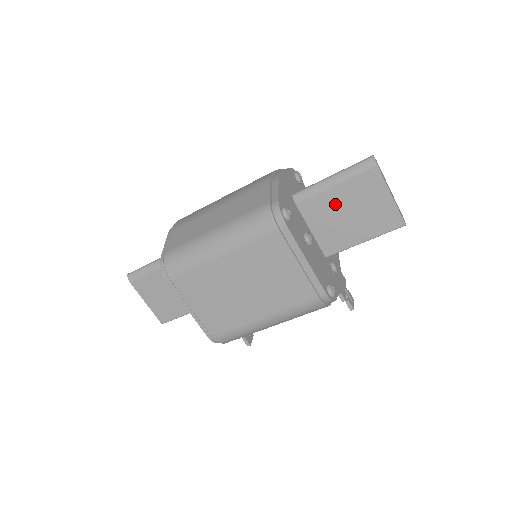
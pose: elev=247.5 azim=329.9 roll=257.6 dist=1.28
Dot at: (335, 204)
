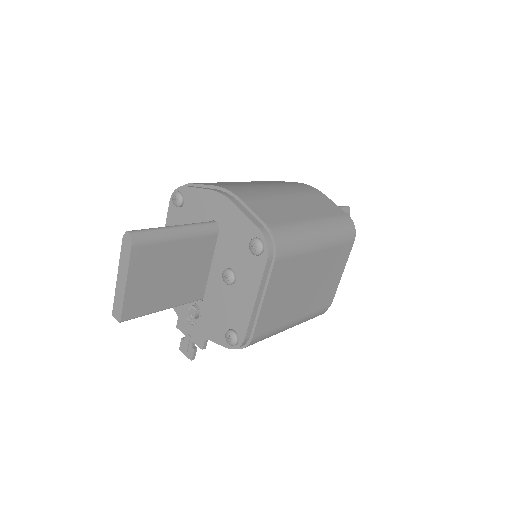
Dot at: occluded
